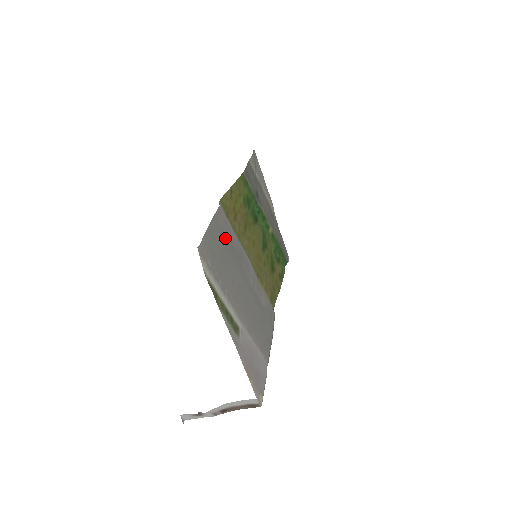
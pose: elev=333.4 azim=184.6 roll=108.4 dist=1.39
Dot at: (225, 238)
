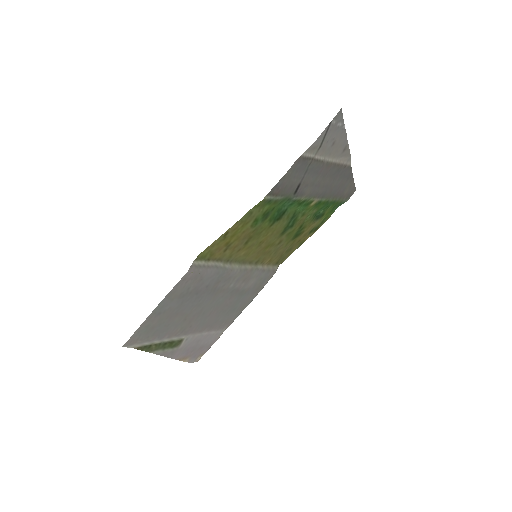
Dot at: (186, 294)
